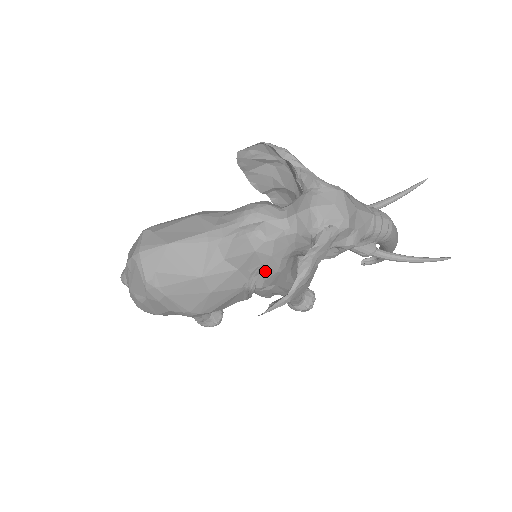
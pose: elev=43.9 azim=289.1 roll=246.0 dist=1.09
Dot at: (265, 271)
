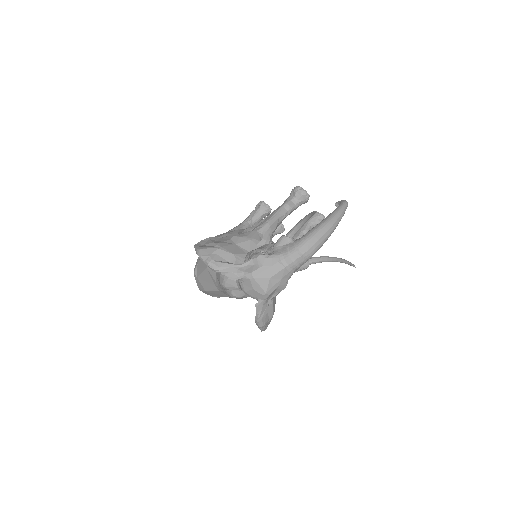
Dot at: occluded
